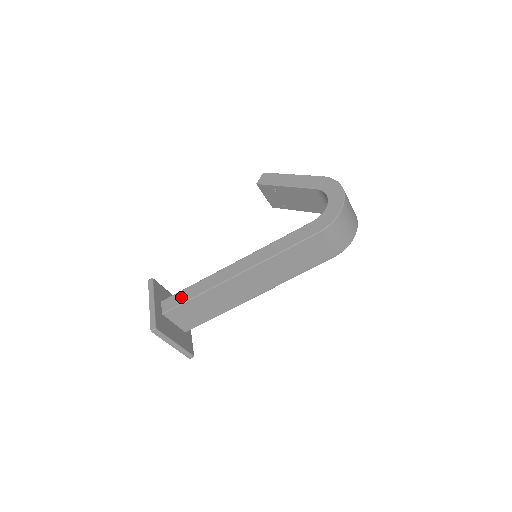
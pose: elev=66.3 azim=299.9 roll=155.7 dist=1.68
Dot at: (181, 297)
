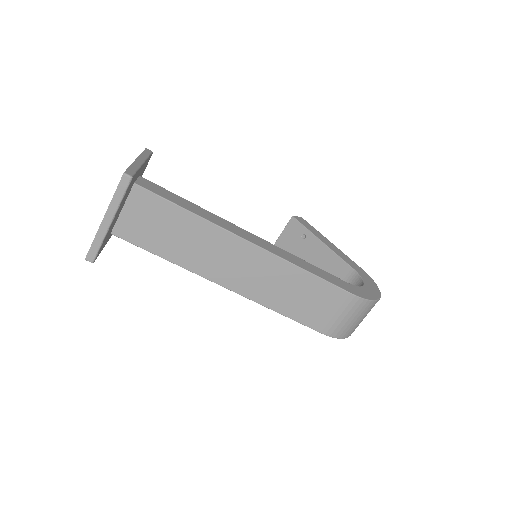
Dot at: (170, 195)
